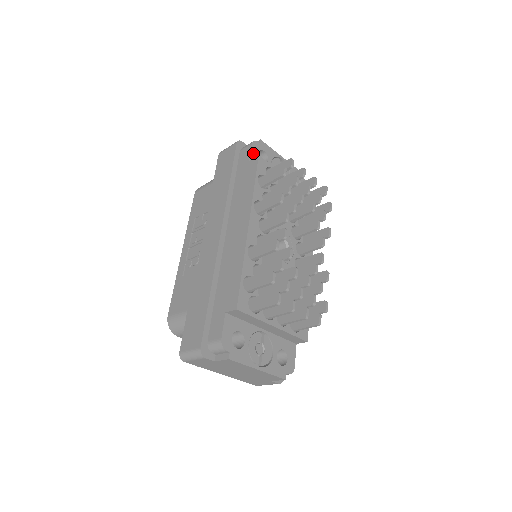
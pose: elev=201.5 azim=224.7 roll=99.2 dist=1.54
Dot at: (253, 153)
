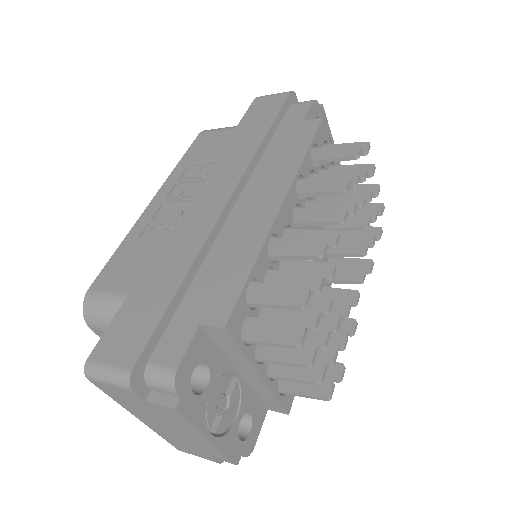
Dot at: (310, 114)
